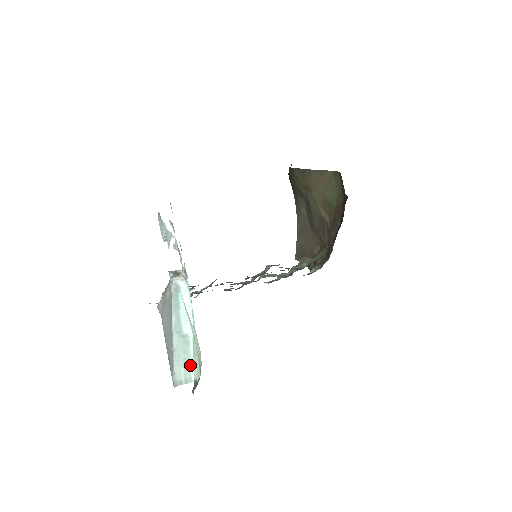
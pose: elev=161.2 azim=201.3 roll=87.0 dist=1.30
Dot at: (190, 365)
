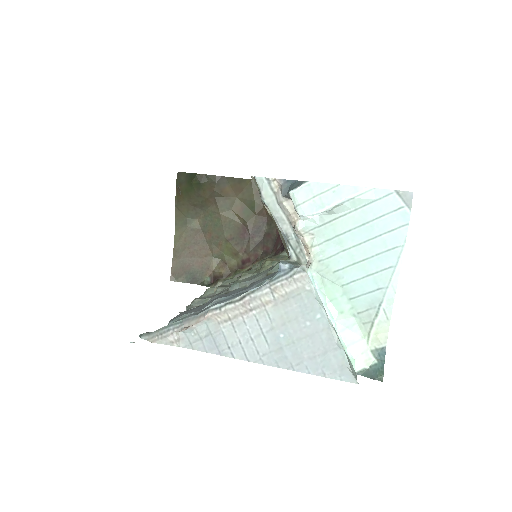
Dot at: (349, 358)
